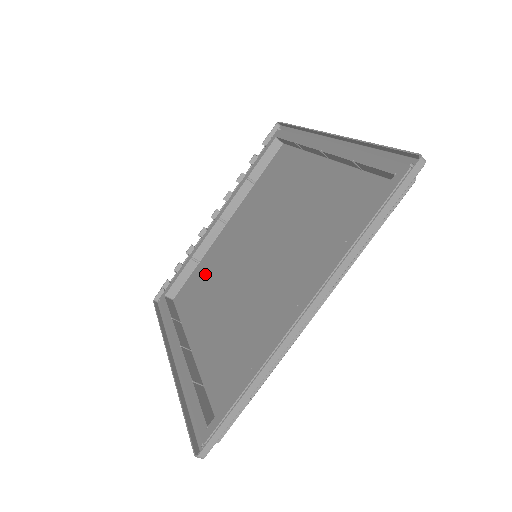
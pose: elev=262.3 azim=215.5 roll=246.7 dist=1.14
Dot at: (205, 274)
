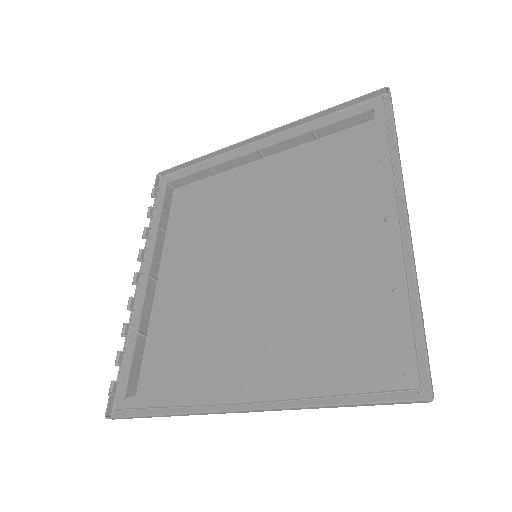
Dot at: (176, 332)
